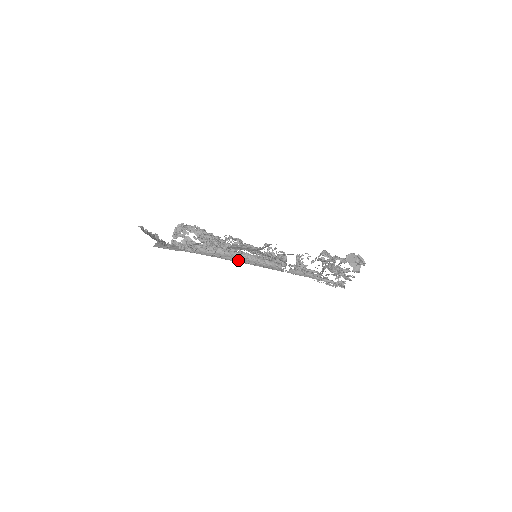
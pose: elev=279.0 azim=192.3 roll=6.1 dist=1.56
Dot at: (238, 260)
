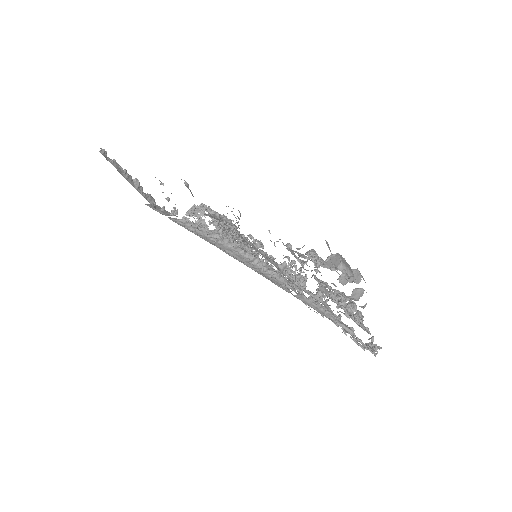
Dot at: (240, 259)
